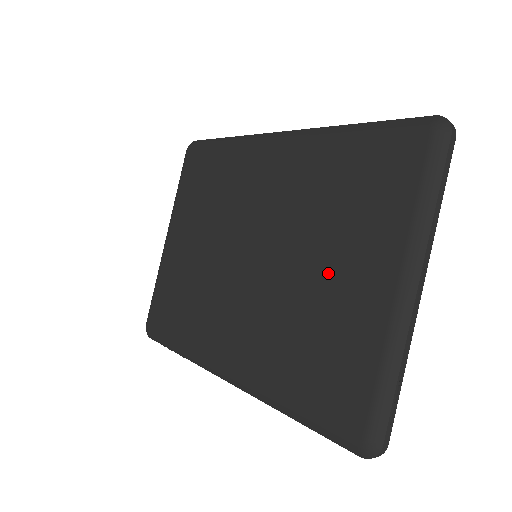
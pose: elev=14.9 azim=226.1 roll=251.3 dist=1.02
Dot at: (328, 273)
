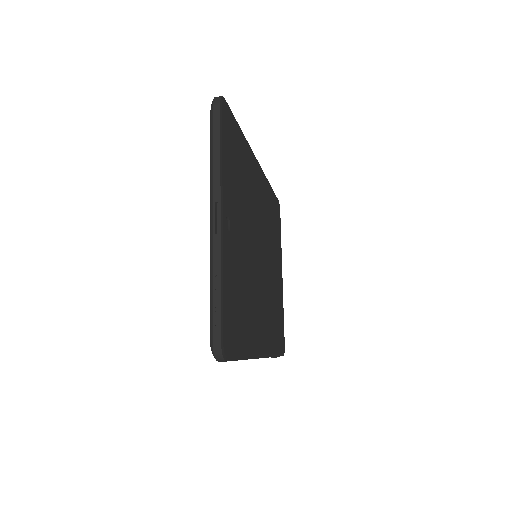
Dot at: occluded
